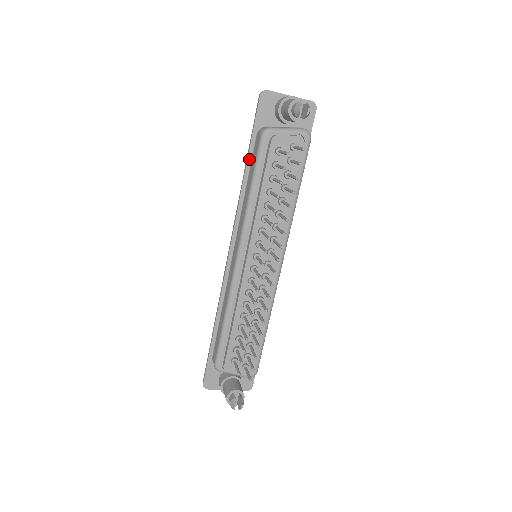
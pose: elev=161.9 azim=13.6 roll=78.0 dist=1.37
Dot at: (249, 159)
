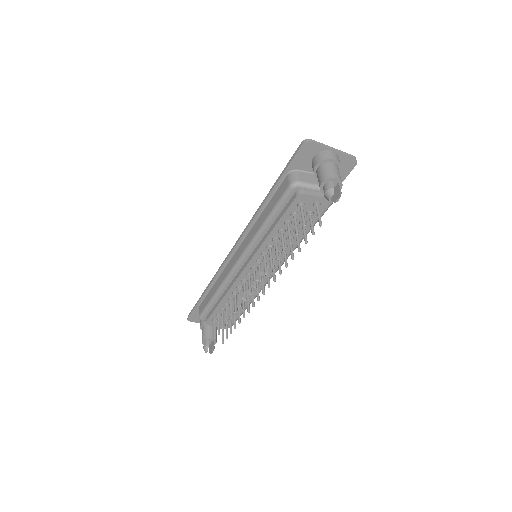
Dot at: (273, 191)
